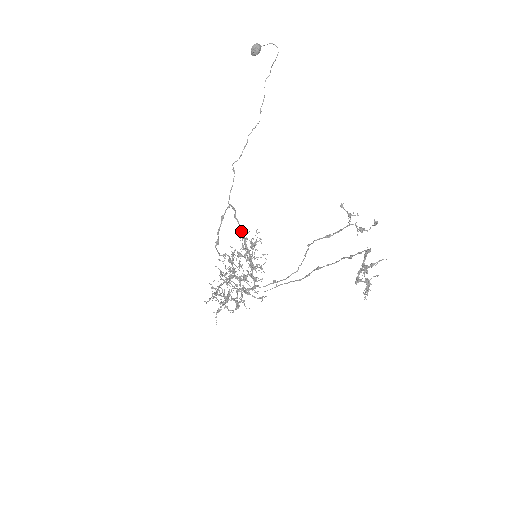
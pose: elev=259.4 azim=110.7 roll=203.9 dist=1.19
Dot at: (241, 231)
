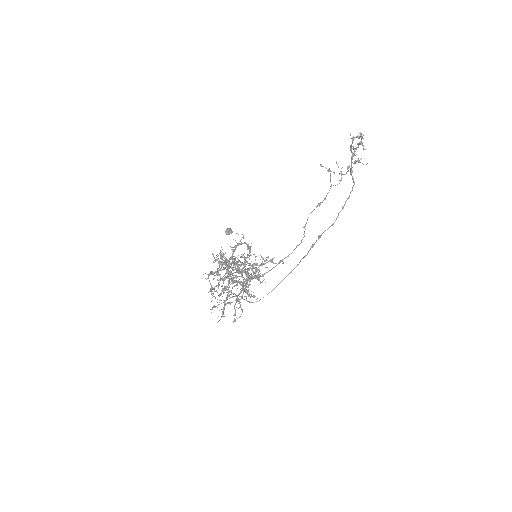
Dot at: occluded
